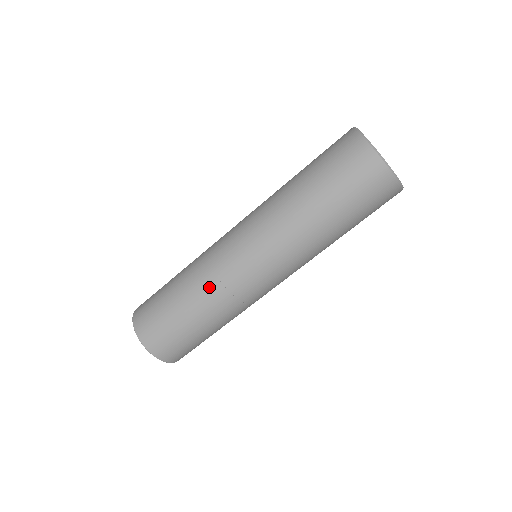
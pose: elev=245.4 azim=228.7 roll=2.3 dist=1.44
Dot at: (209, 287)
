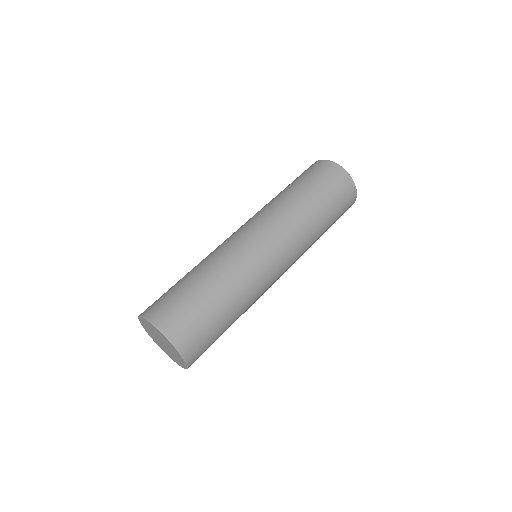
Dot at: (214, 256)
